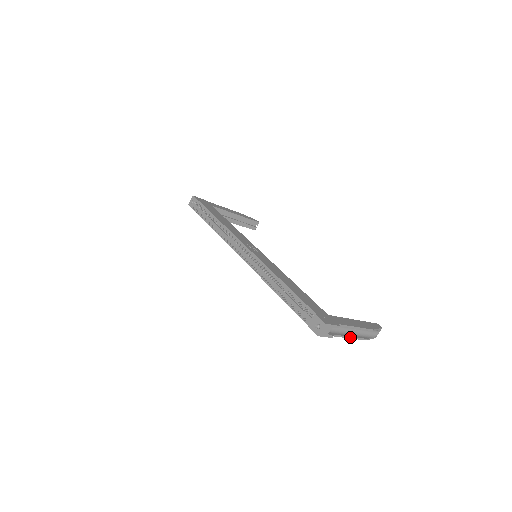
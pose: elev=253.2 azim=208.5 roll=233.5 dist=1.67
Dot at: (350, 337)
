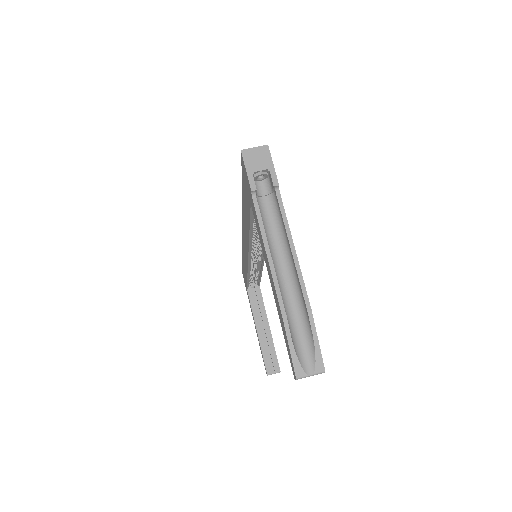
Dot at: (269, 255)
